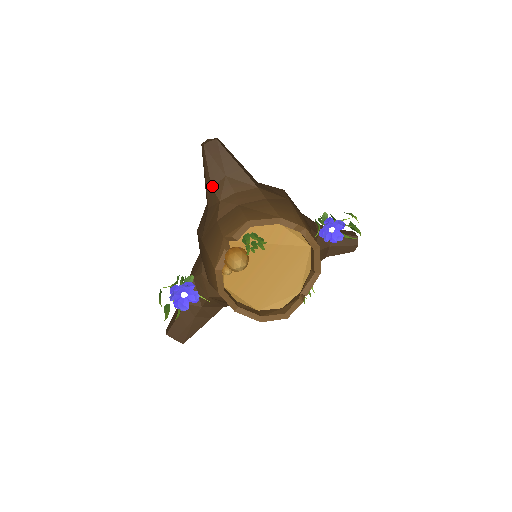
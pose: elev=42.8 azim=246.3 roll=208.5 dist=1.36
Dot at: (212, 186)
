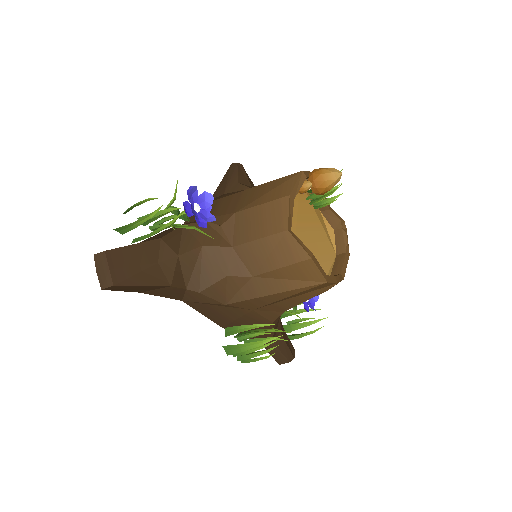
Dot at: (239, 182)
